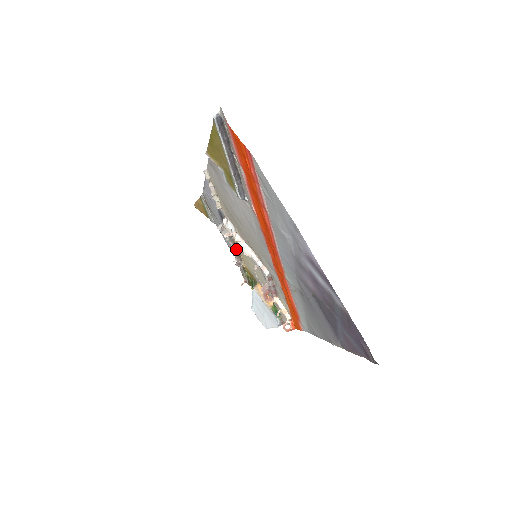
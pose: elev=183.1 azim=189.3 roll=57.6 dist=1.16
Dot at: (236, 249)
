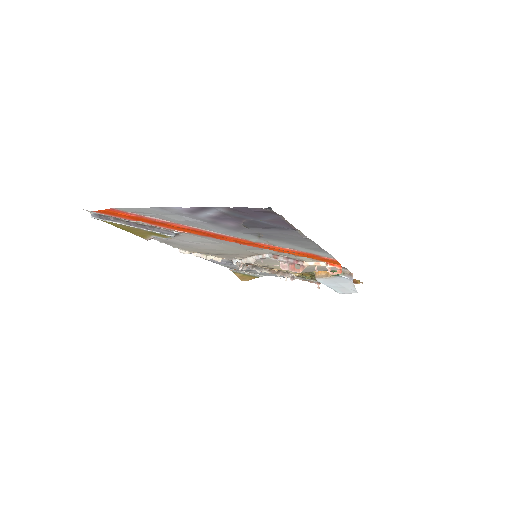
Dot at: (274, 271)
